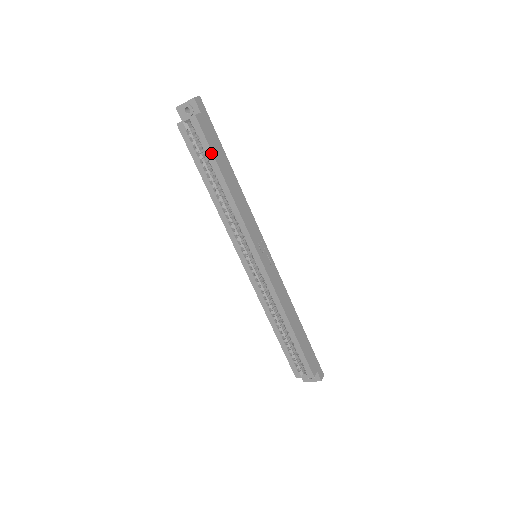
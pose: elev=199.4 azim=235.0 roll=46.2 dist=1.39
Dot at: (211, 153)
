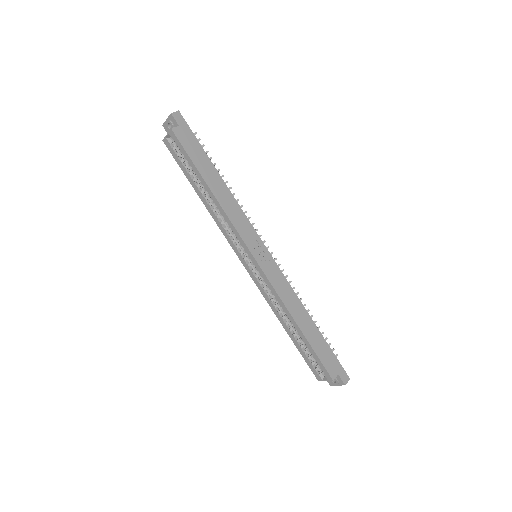
Dot at: (191, 162)
